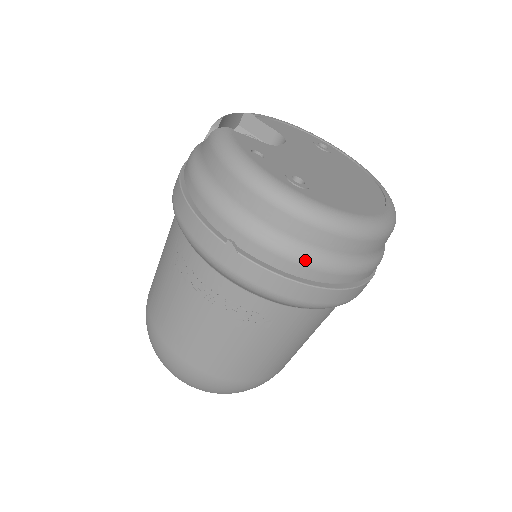
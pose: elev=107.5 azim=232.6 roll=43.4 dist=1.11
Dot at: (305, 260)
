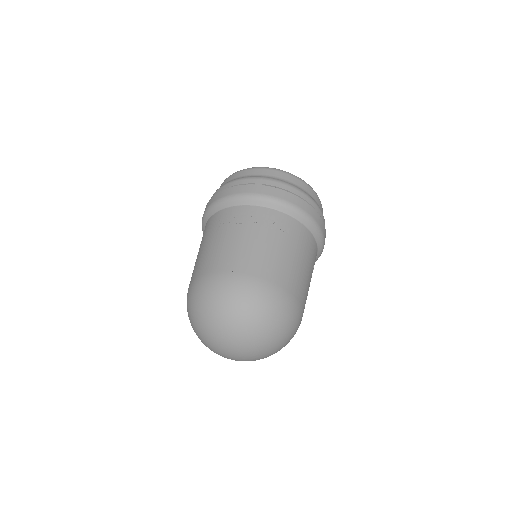
Dot at: (294, 187)
